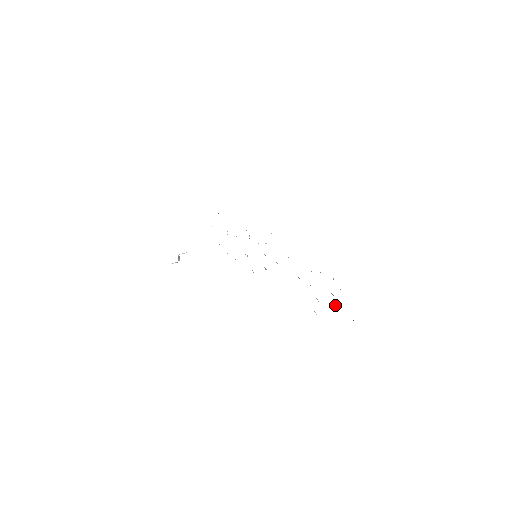
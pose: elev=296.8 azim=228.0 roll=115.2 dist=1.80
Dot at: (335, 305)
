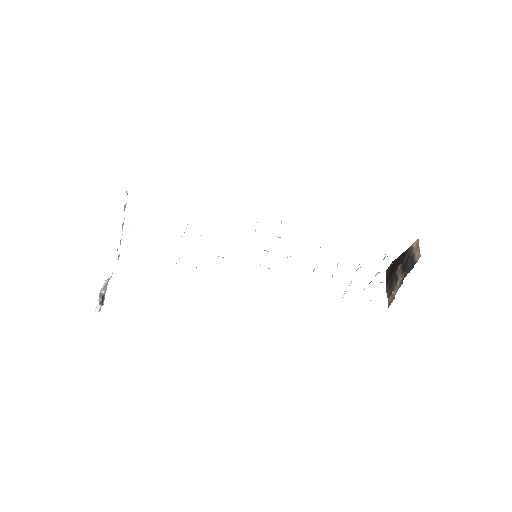
Dot at: (382, 282)
